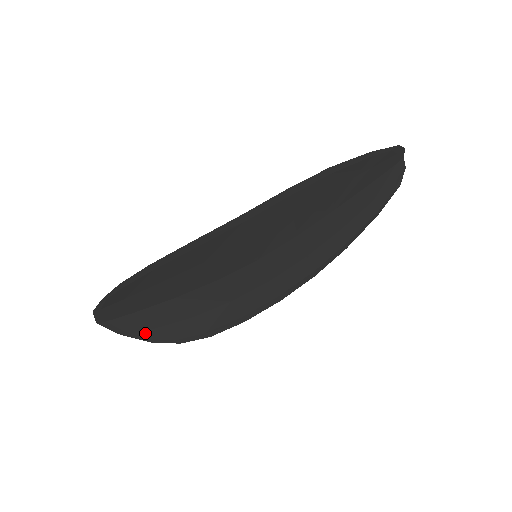
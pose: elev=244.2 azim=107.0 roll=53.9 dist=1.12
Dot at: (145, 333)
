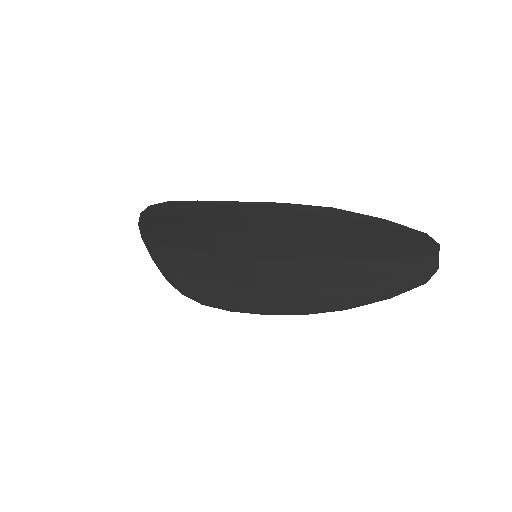
Dot at: (164, 267)
